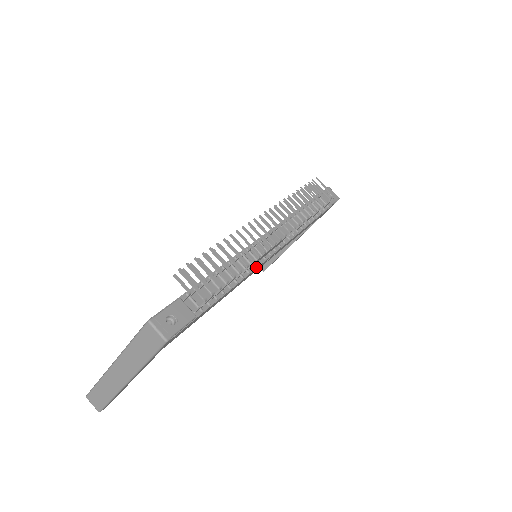
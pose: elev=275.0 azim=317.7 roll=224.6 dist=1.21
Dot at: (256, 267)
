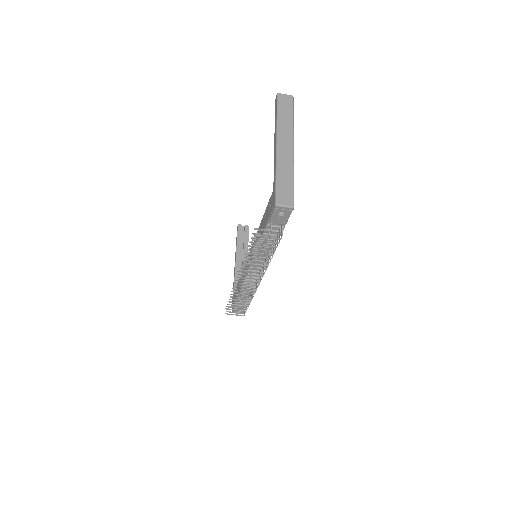
Dot at: occluded
